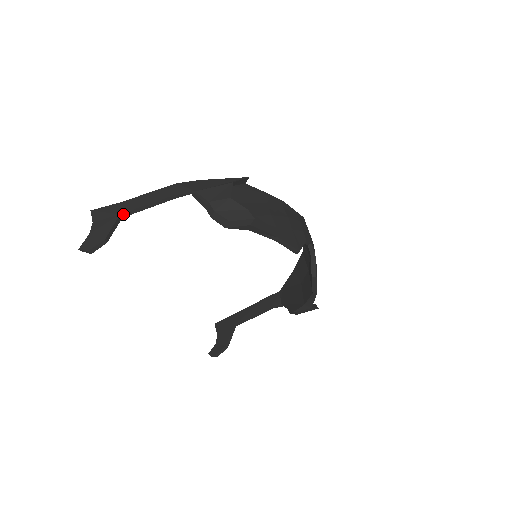
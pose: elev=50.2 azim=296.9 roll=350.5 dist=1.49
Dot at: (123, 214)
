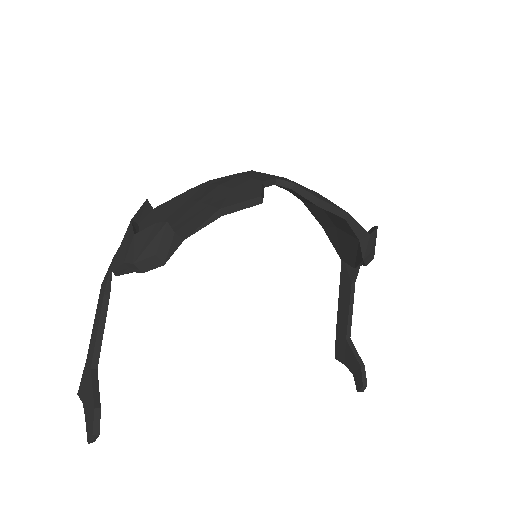
Dot at: (93, 365)
